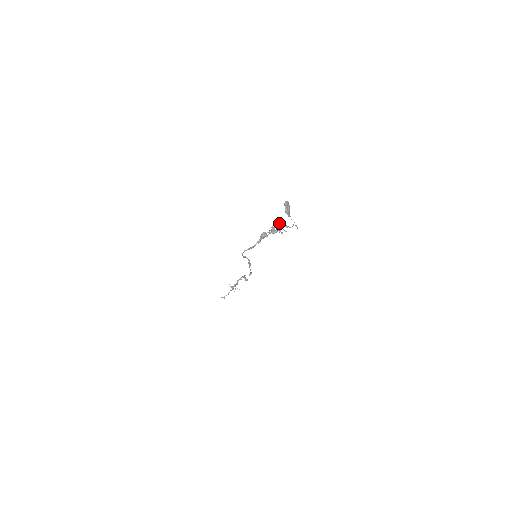
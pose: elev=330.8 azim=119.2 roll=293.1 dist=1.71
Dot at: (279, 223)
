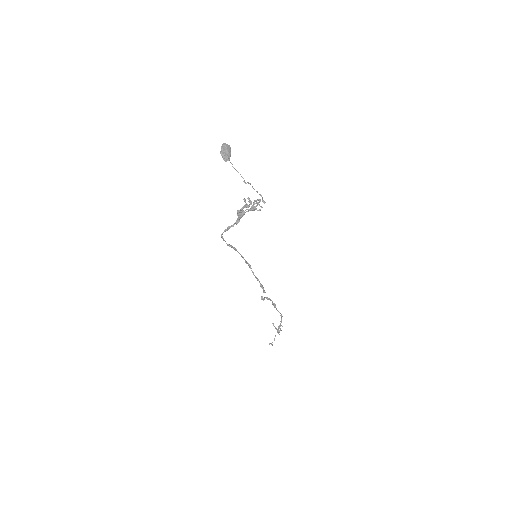
Dot at: (260, 201)
